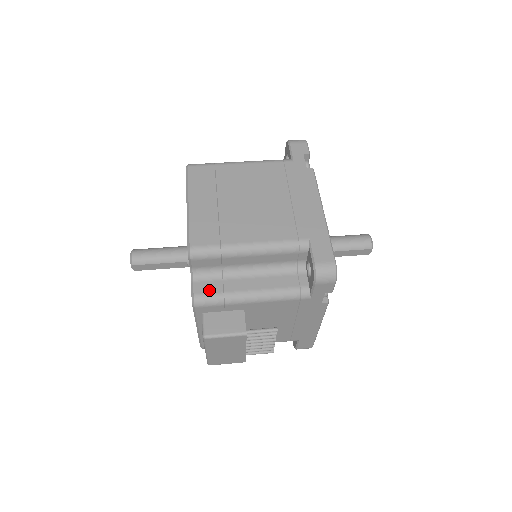
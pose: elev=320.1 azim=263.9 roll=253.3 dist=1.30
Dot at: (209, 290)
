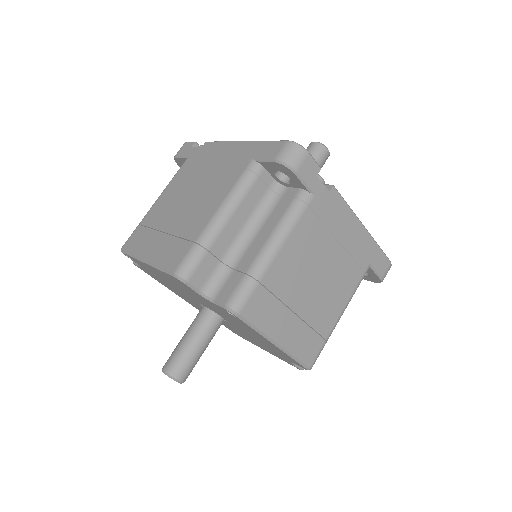
Dot at: occluded
